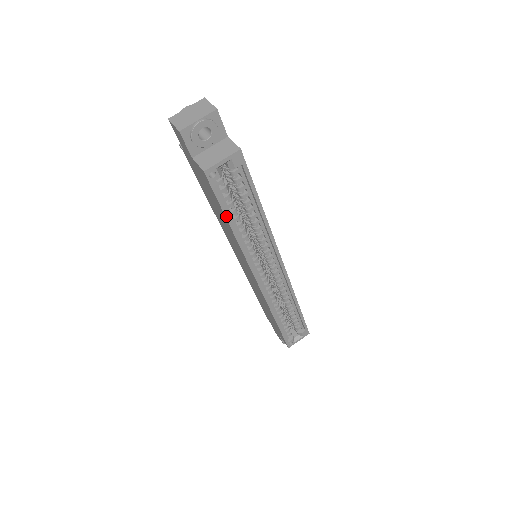
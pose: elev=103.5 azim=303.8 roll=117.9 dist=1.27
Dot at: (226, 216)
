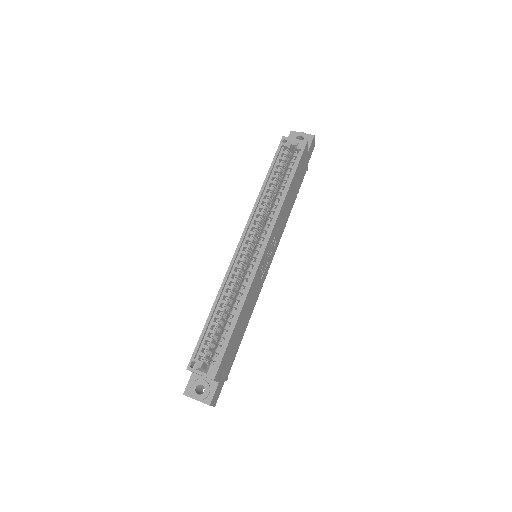
Dot at: (269, 170)
